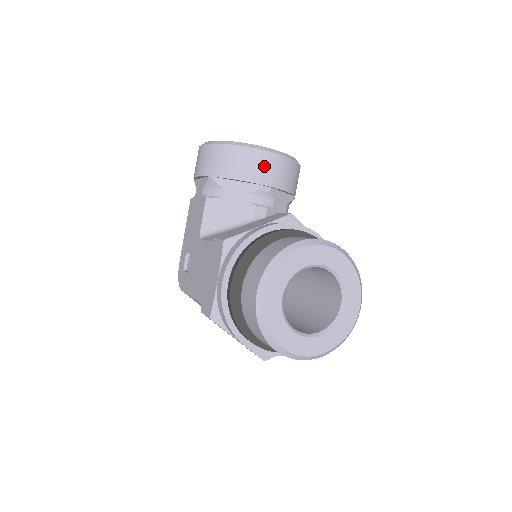
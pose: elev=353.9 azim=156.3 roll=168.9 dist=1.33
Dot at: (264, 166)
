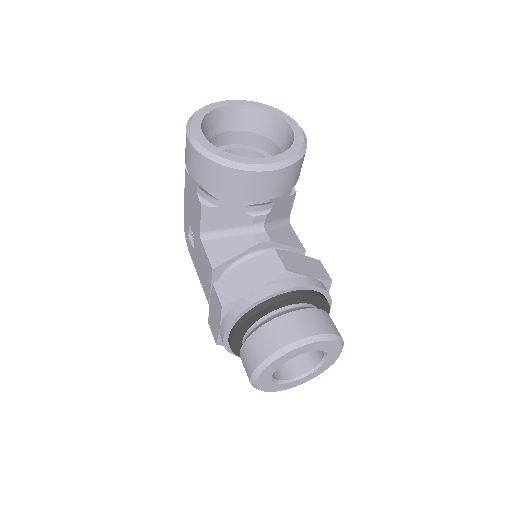
Dot at: (262, 185)
